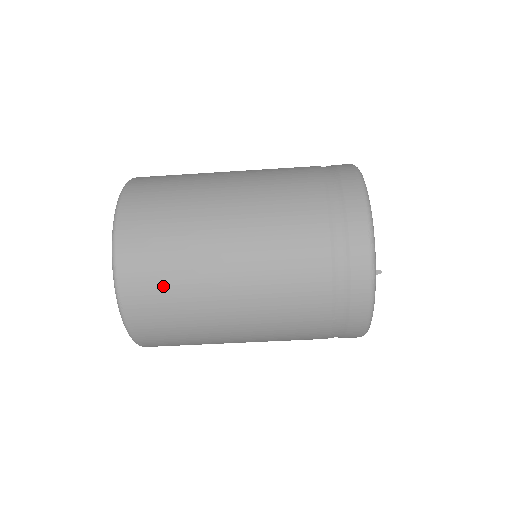
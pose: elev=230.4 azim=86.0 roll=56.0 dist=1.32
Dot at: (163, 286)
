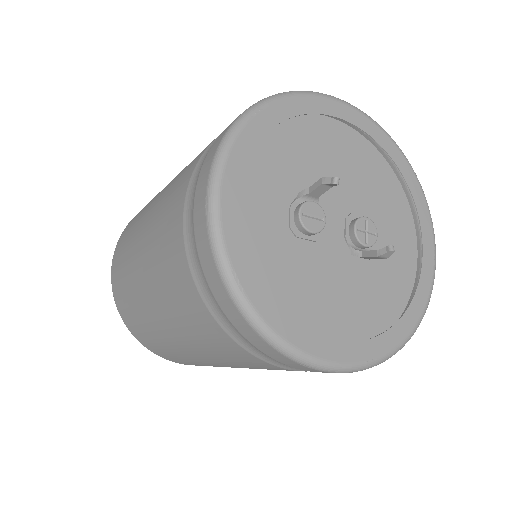
Dot at: occluded
